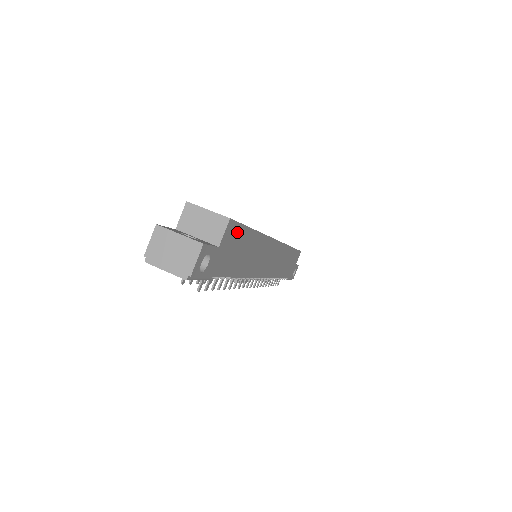
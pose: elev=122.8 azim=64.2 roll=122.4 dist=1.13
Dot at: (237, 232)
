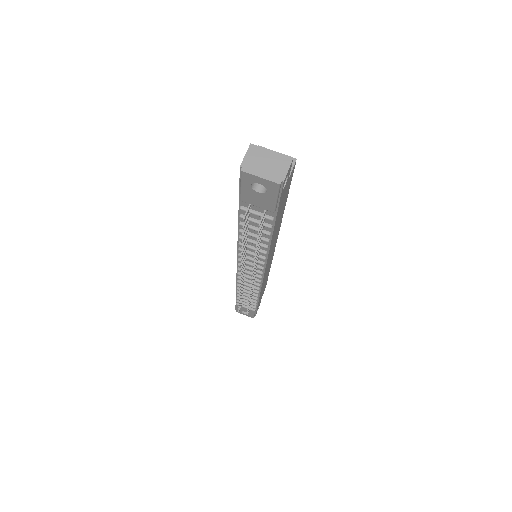
Dot at: (290, 183)
